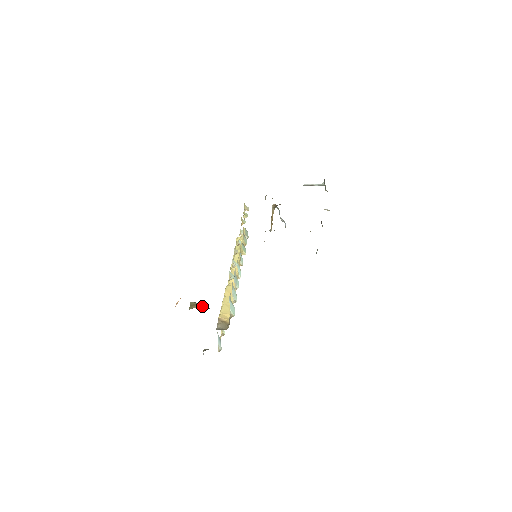
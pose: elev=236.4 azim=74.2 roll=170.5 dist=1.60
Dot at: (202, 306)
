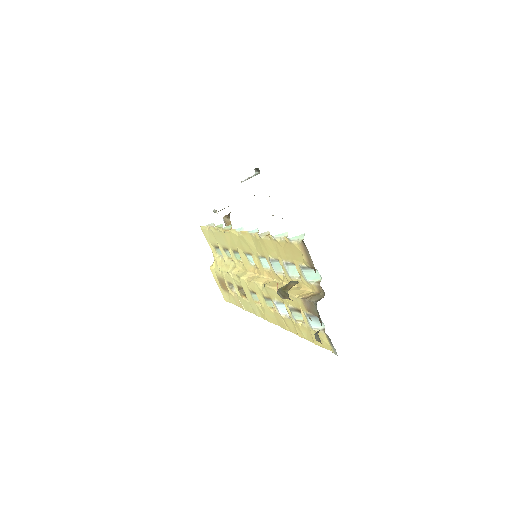
Dot at: (295, 283)
